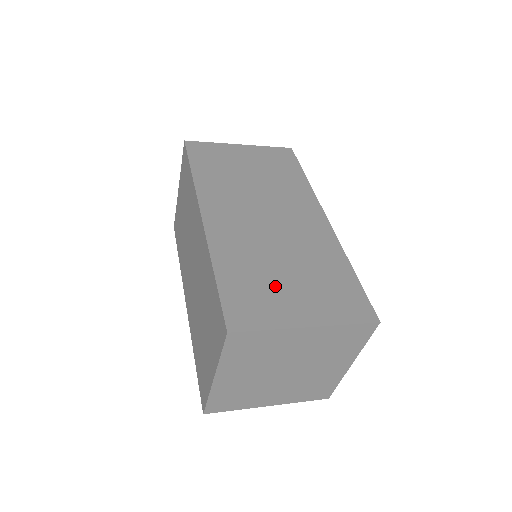
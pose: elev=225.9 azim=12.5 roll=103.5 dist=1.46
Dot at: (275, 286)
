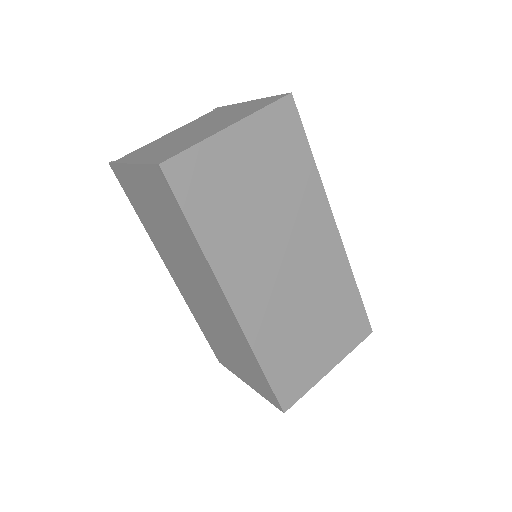
Dot at: (306, 349)
